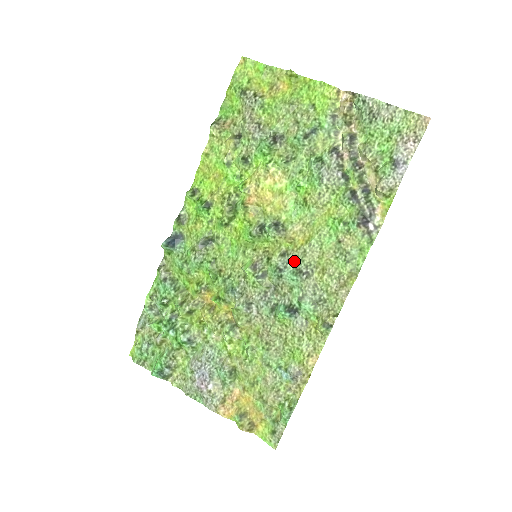
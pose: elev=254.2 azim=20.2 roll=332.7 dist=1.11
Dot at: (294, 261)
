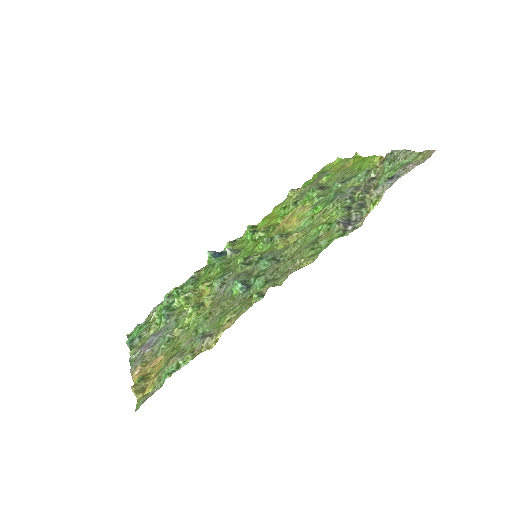
Dot at: (276, 254)
